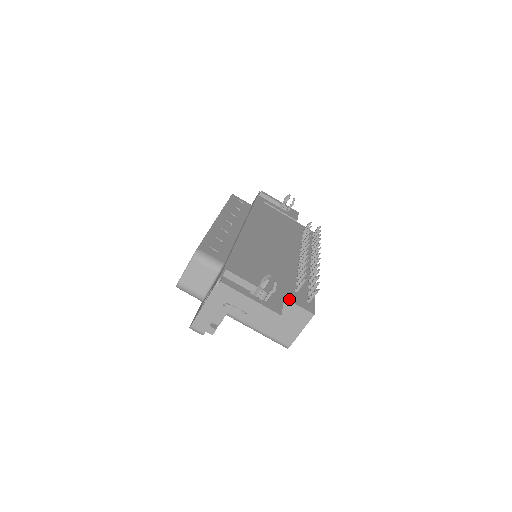
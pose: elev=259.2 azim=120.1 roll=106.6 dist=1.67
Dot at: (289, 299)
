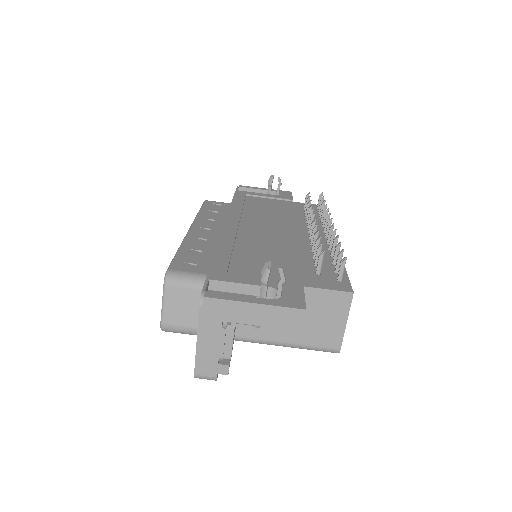
Dot at: (311, 286)
